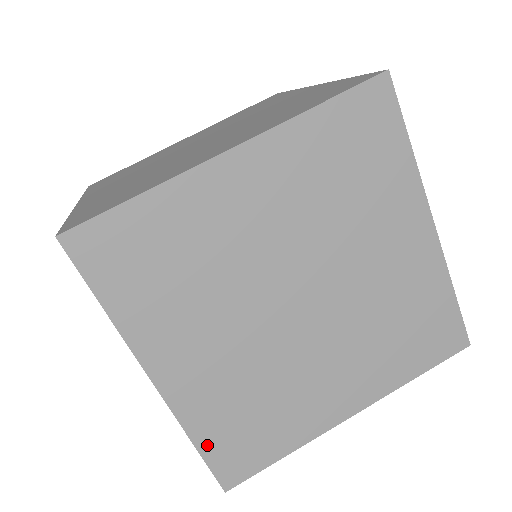
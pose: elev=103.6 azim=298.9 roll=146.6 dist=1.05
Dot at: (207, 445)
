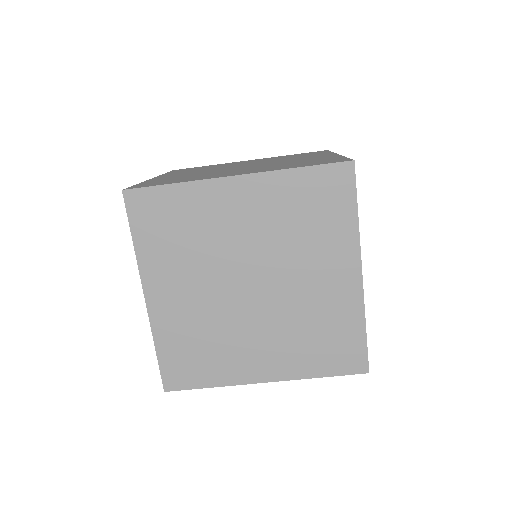
Dot at: (163, 354)
